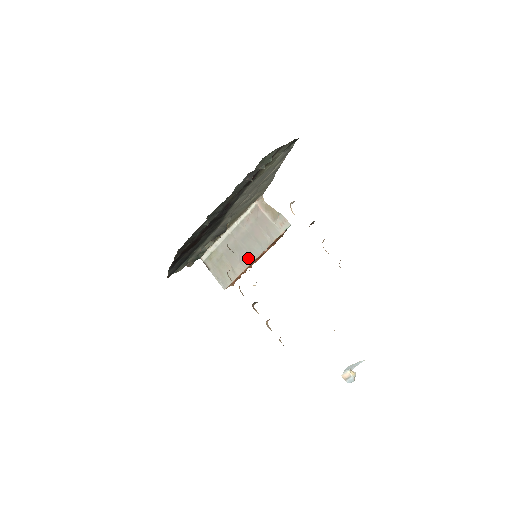
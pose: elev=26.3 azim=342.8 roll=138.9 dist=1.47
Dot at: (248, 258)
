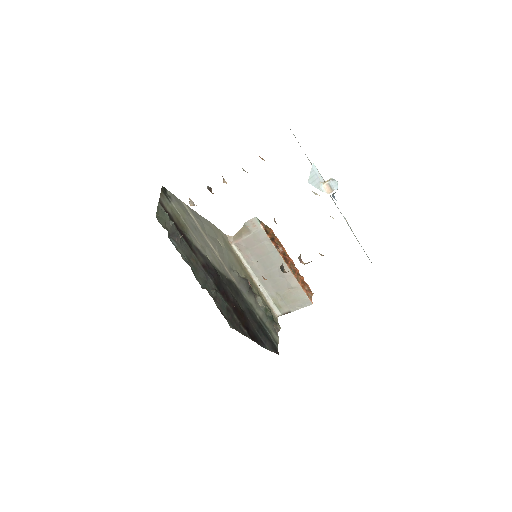
Dot at: occluded
